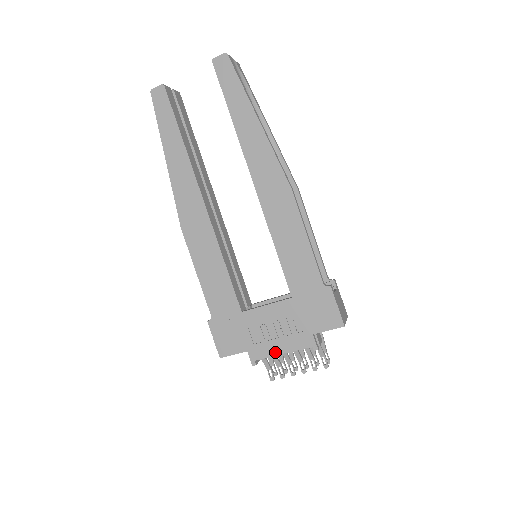
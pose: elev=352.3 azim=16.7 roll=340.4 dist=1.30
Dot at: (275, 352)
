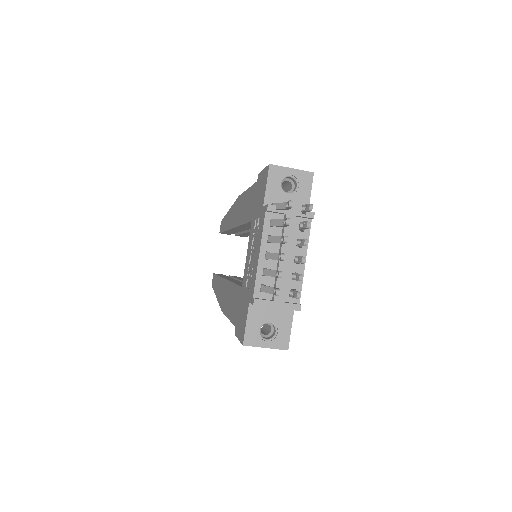
Dot at: (257, 264)
